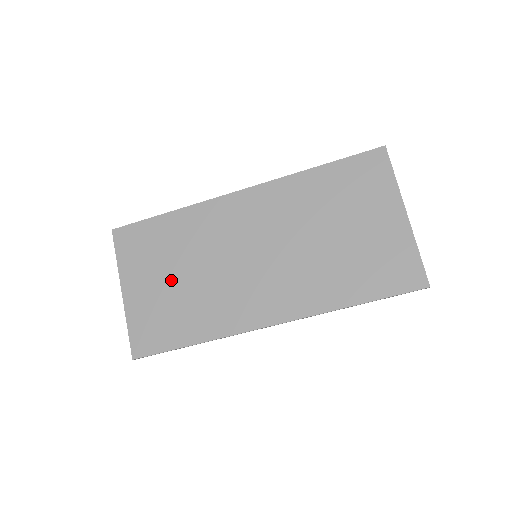
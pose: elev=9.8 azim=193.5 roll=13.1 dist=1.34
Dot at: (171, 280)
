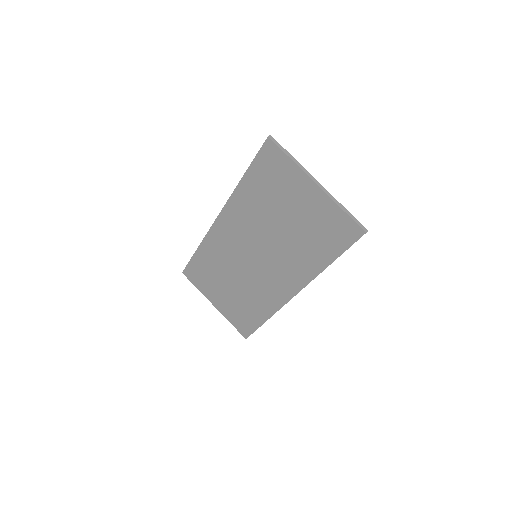
Dot at: (228, 290)
